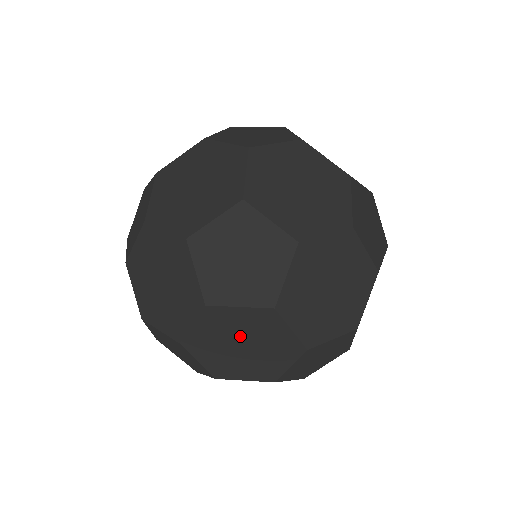
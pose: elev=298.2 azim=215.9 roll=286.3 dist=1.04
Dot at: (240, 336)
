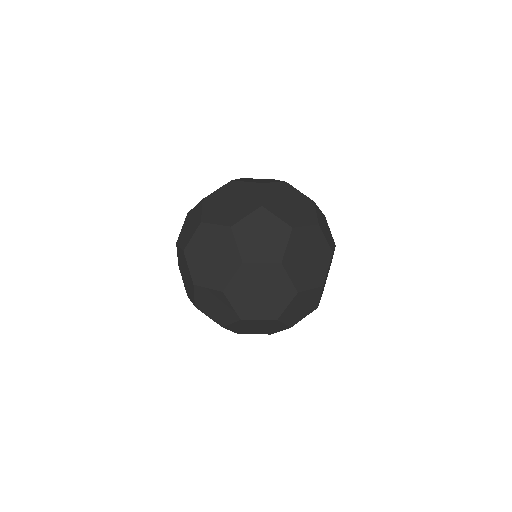
Dot at: occluded
